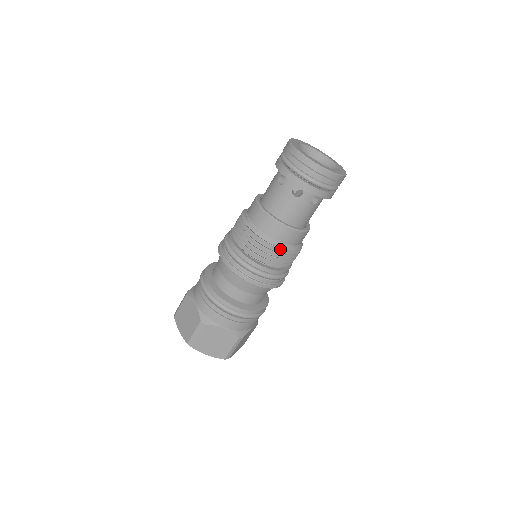
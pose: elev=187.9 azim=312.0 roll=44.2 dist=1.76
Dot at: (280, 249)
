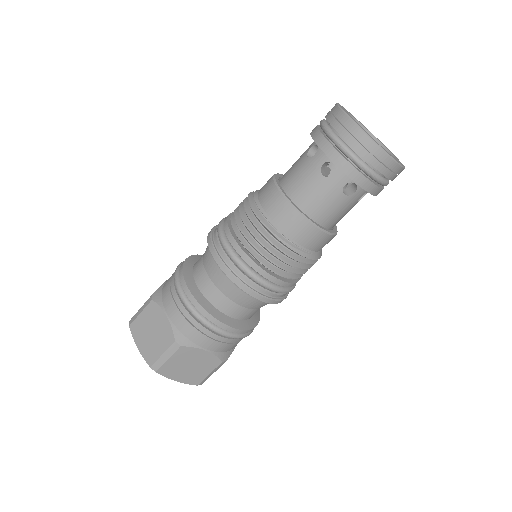
Dot at: occluded
